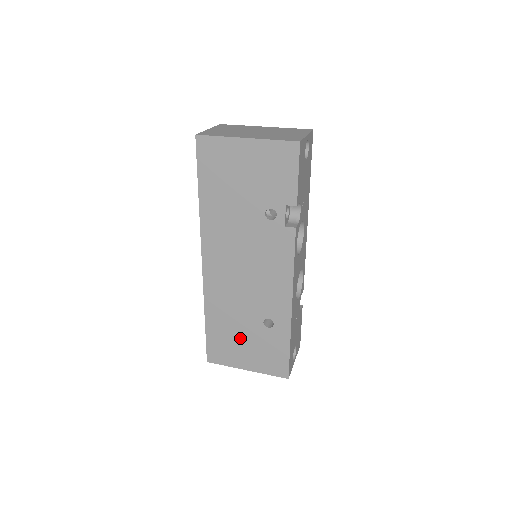
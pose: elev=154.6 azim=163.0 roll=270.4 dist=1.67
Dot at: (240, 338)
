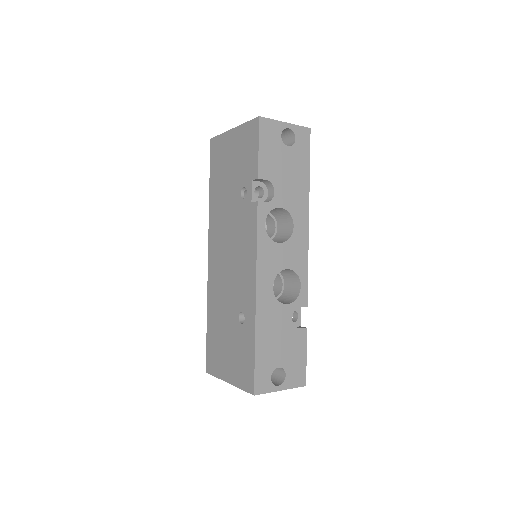
Dot at: (225, 339)
